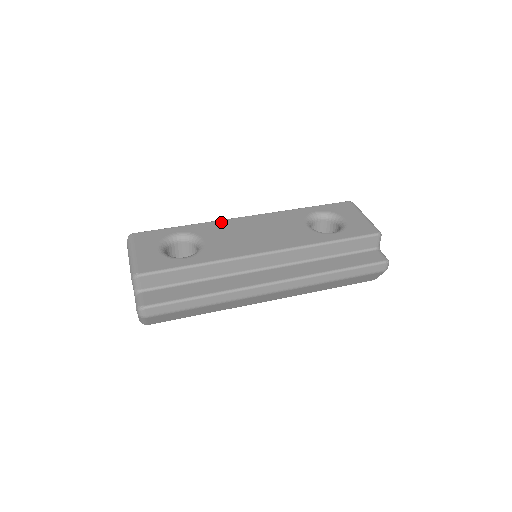
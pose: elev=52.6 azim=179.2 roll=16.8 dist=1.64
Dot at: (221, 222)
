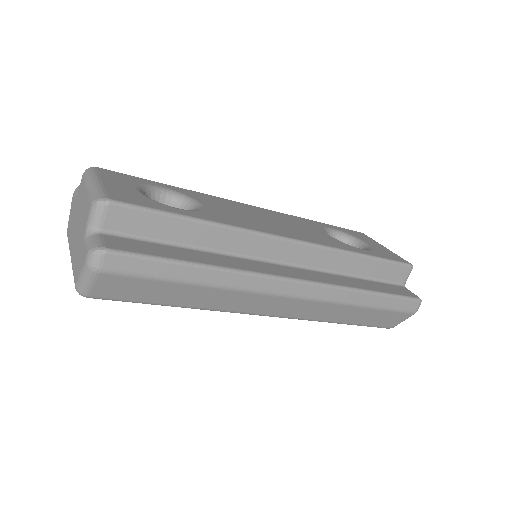
Dot at: (220, 198)
